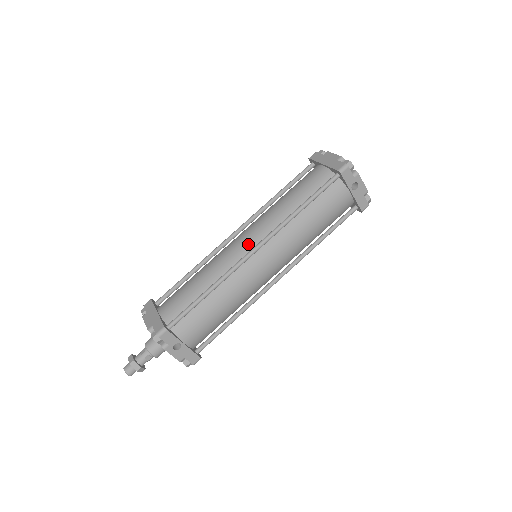
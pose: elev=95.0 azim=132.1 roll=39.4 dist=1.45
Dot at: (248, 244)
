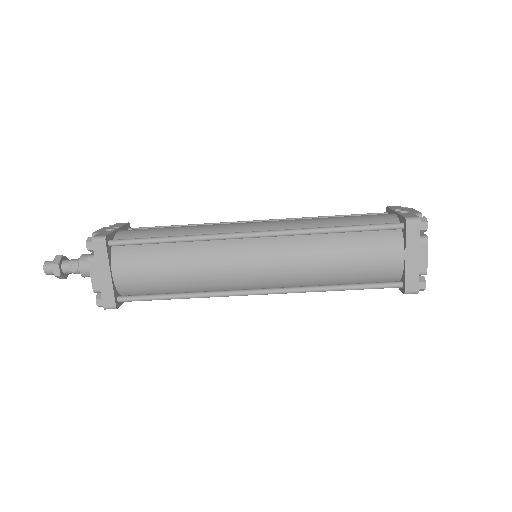
Dot at: (257, 279)
